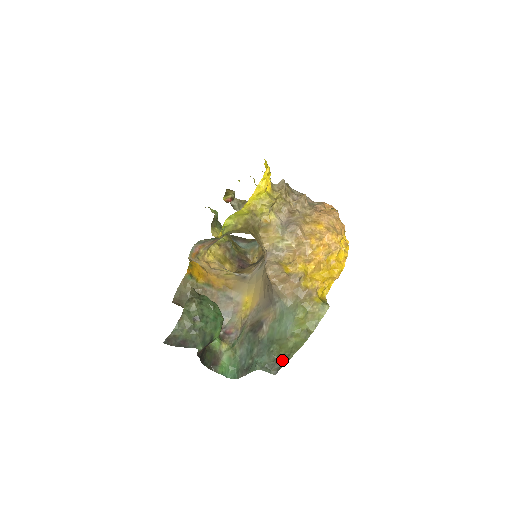
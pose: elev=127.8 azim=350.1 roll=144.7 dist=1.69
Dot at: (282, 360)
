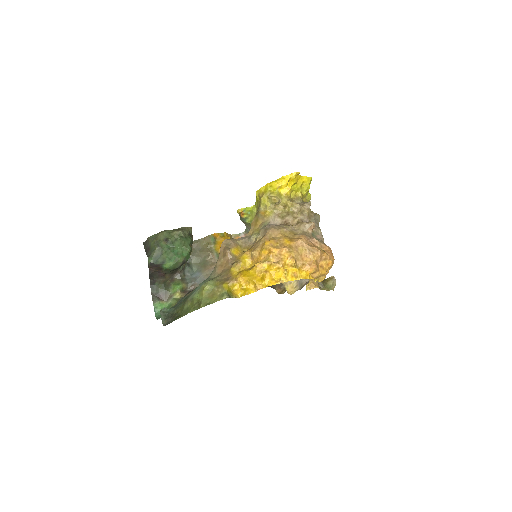
Dot at: (174, 317)
